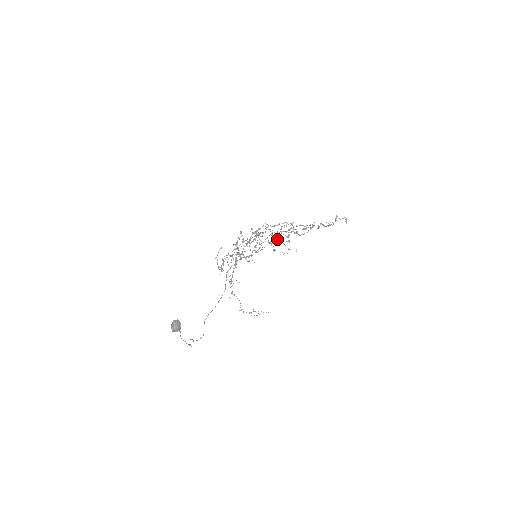
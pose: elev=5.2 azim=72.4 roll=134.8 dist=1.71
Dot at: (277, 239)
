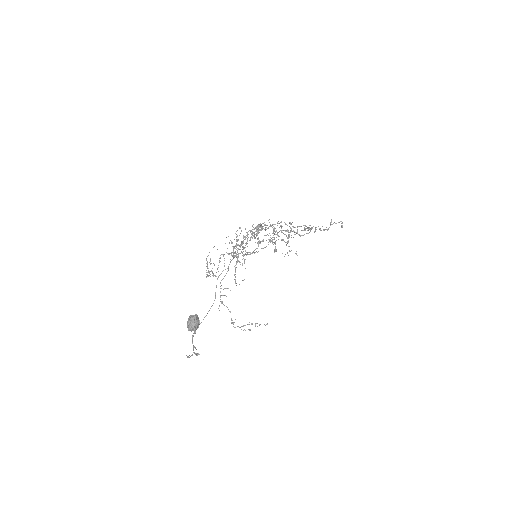
Dot at: (272, 241)
